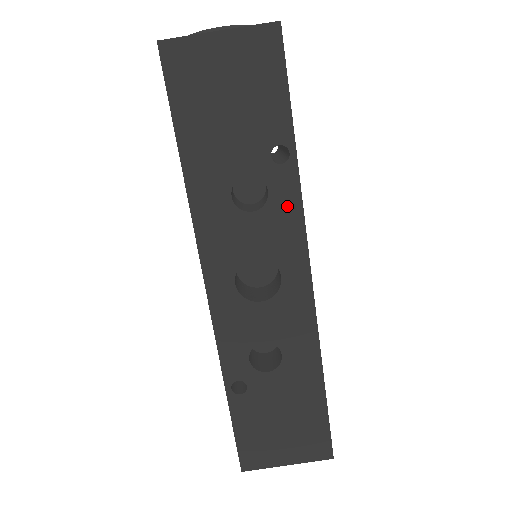
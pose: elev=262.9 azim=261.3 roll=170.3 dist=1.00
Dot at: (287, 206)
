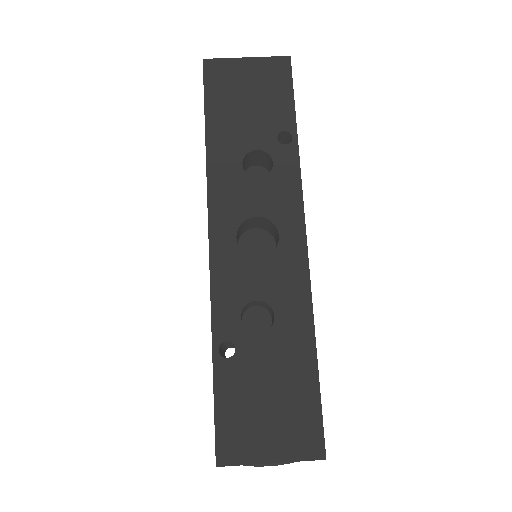
Dot at: (288, 176)
